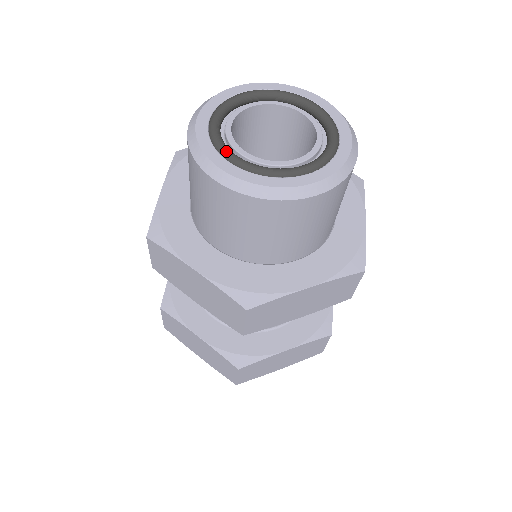
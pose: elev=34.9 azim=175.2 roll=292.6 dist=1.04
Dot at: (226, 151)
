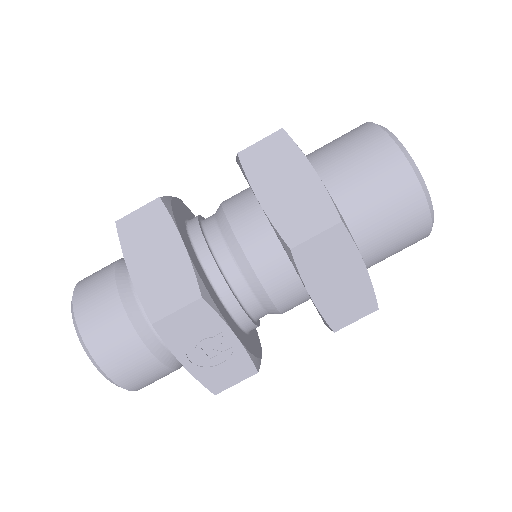
Dot at: occluded
